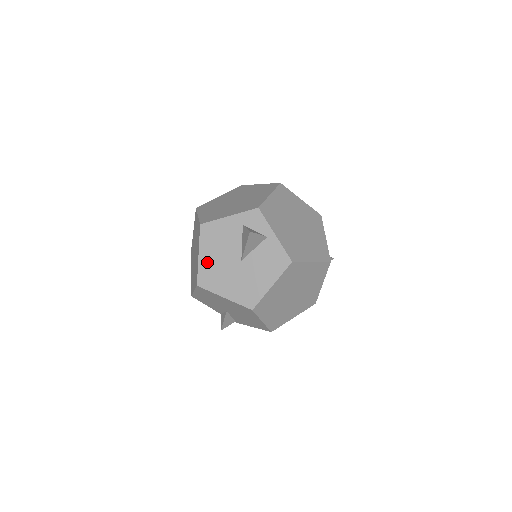
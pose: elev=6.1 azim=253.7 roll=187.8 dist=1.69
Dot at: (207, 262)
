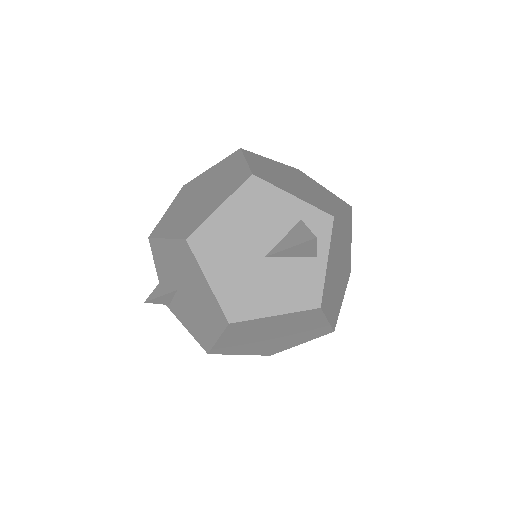
Dot at: (223, 223)
